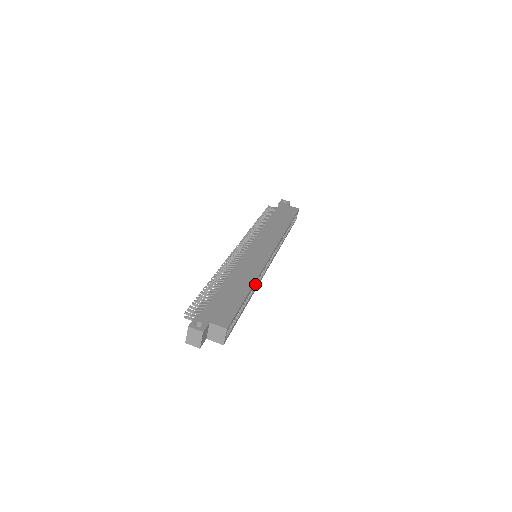
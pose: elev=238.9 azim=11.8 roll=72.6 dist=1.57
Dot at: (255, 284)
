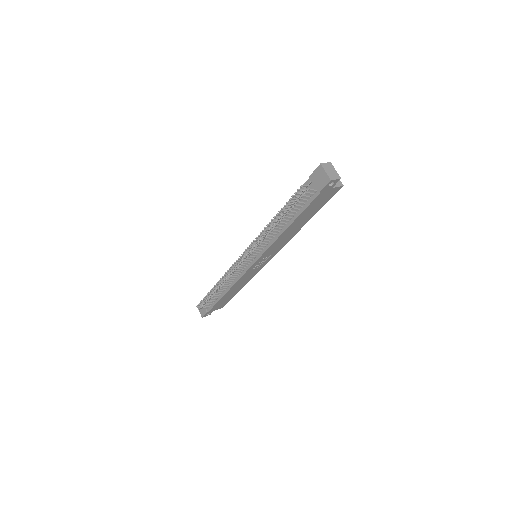
Dot at: occluded
